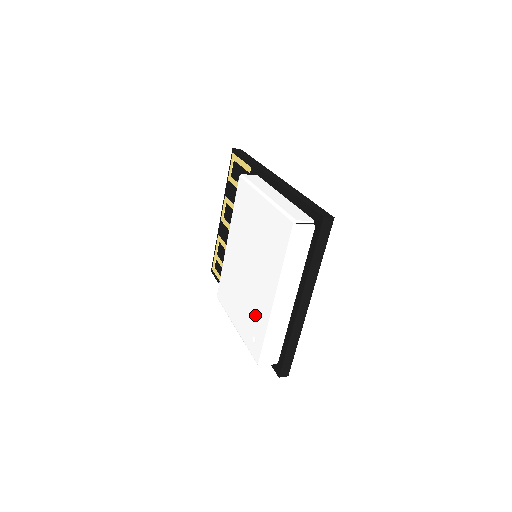
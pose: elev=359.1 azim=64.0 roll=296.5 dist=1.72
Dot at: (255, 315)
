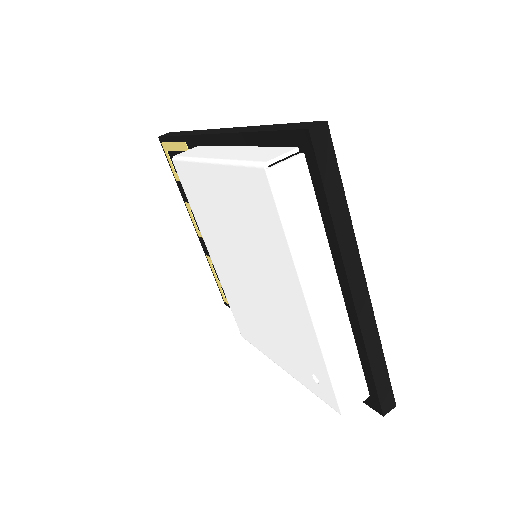
Dot at: (296, 343)
